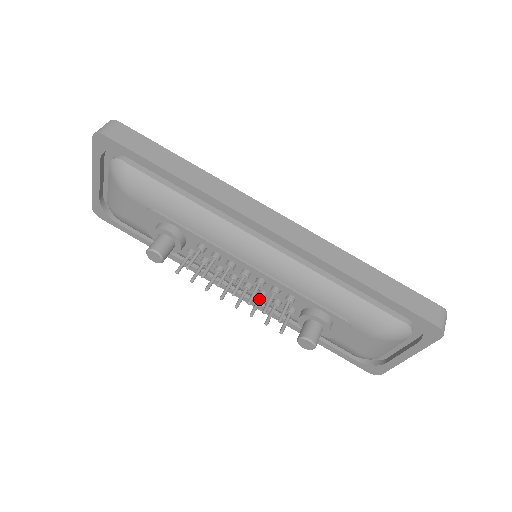
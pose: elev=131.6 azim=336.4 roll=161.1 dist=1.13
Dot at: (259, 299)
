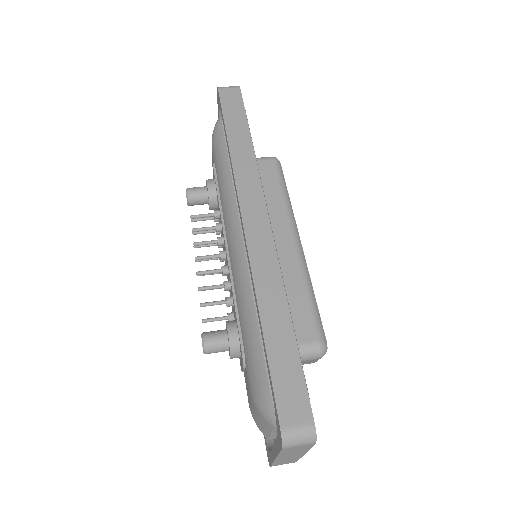
Dot at: occluded
